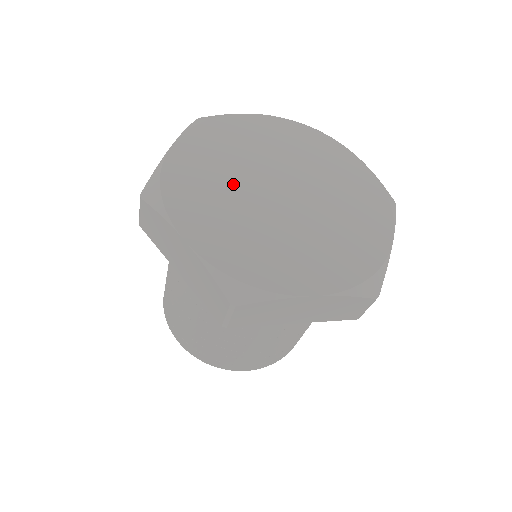
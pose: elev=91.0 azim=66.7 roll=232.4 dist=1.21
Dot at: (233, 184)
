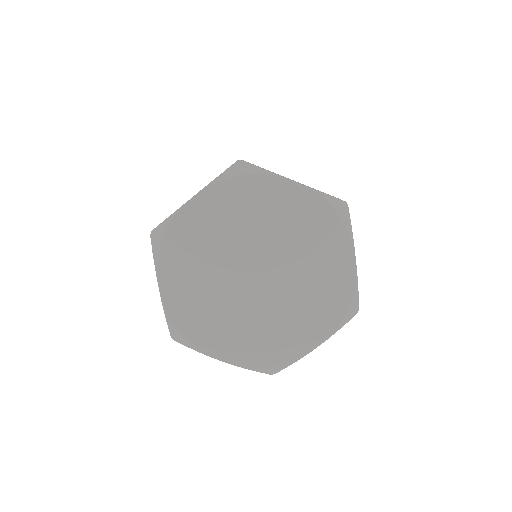
Dot at: (221, 295)
